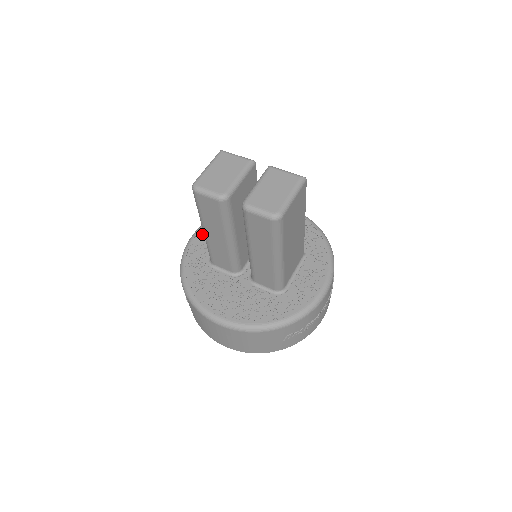
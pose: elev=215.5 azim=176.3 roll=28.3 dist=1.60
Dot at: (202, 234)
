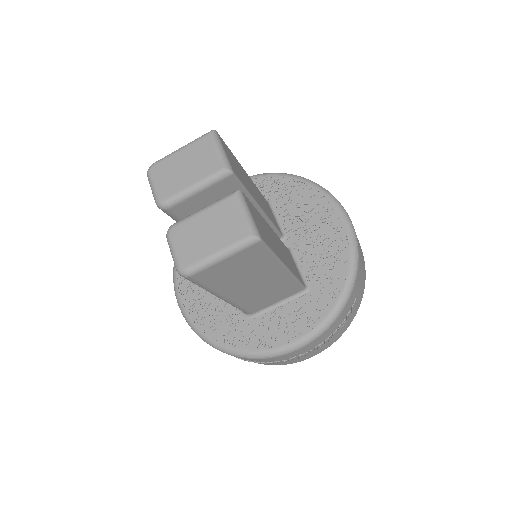
Dot at: occluded
